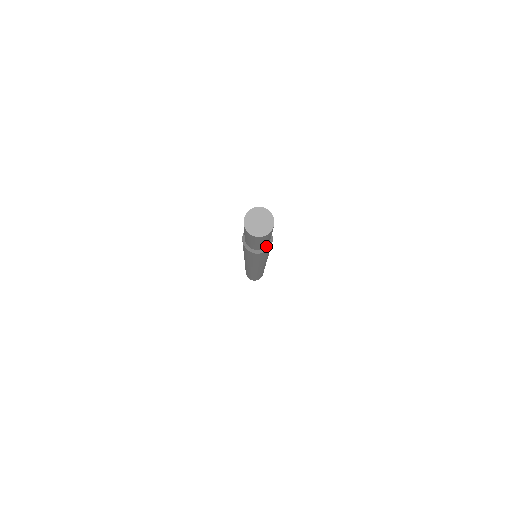
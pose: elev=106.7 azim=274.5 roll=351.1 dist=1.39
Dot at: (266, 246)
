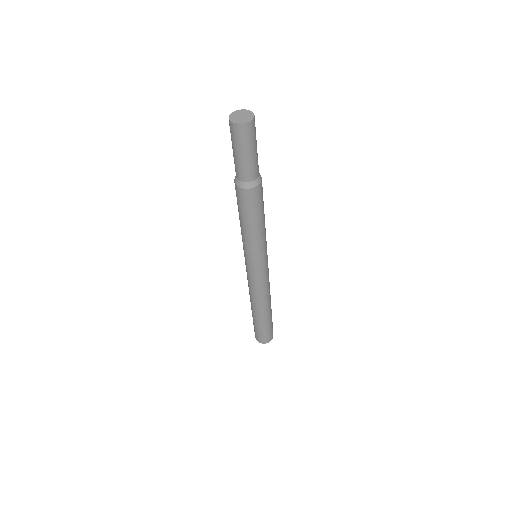
Dot at: (258, 176)
